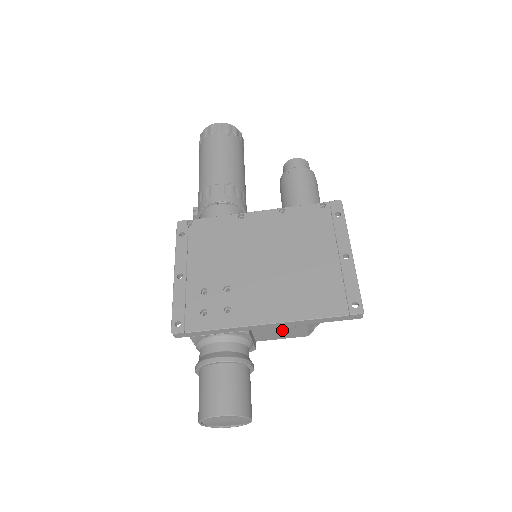
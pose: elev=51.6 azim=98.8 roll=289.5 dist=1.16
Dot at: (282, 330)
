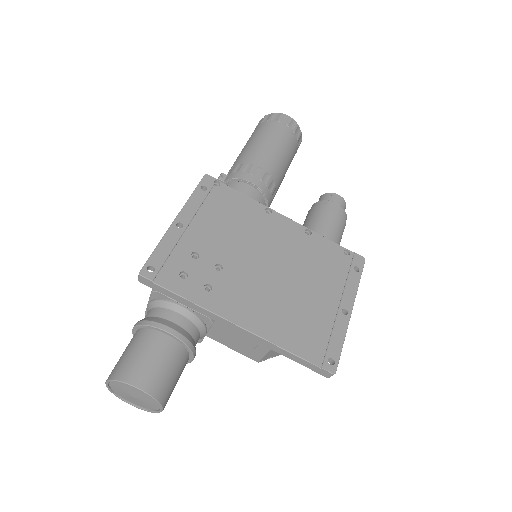
Dot at: (241, 341)
